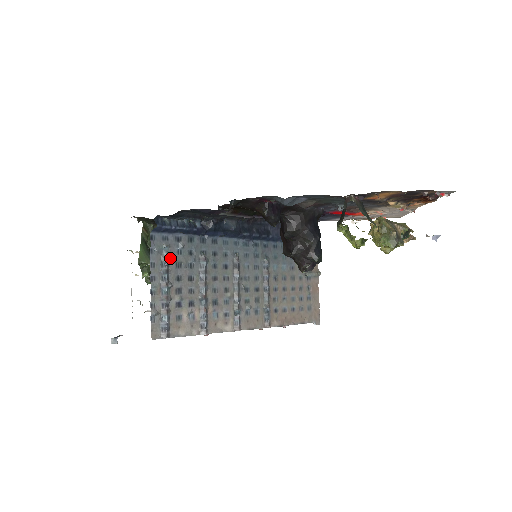
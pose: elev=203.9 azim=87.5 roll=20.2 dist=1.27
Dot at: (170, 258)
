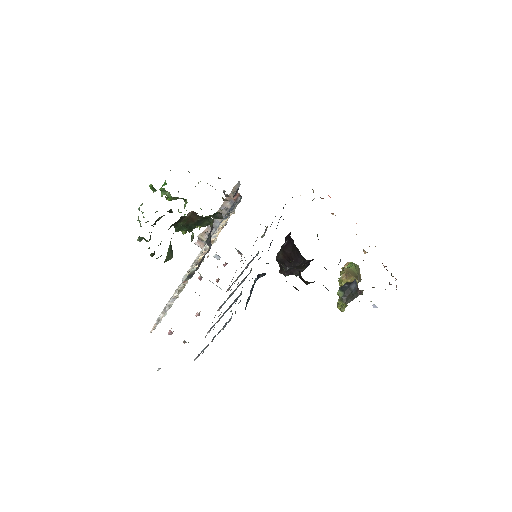
Dot at: occluded
